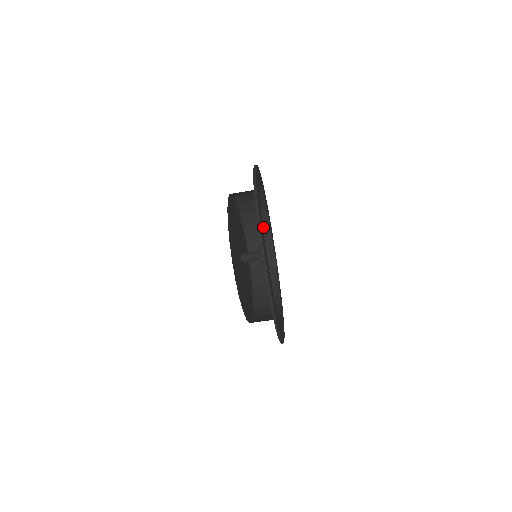
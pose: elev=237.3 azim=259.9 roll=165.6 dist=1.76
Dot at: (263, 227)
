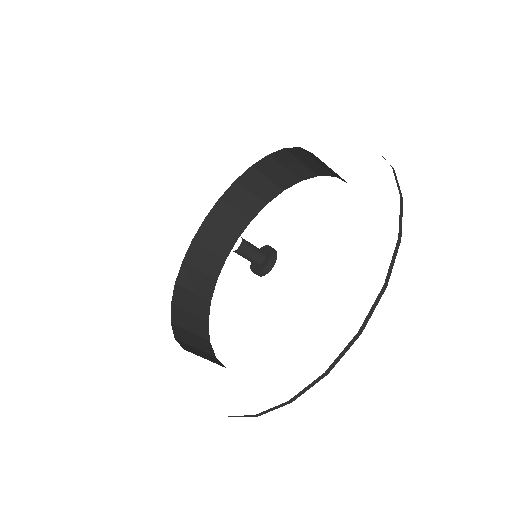
Dot at: (255, 202)
